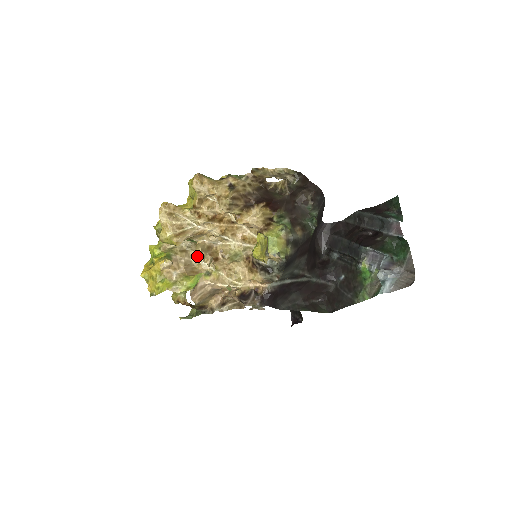
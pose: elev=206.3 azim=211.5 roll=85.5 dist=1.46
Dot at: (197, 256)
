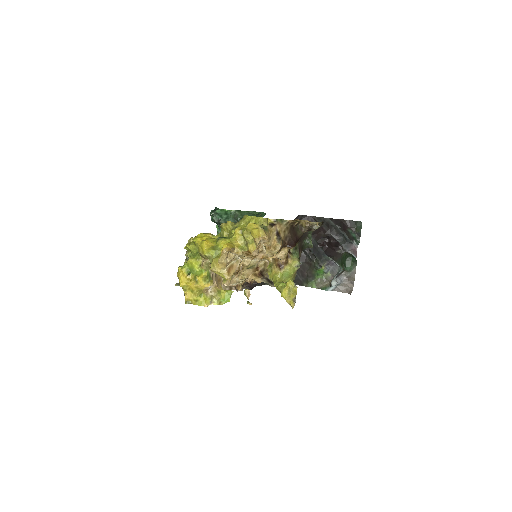
Dot at: occluded
